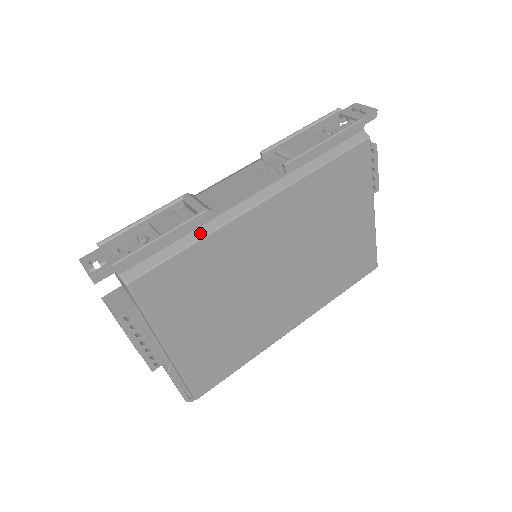
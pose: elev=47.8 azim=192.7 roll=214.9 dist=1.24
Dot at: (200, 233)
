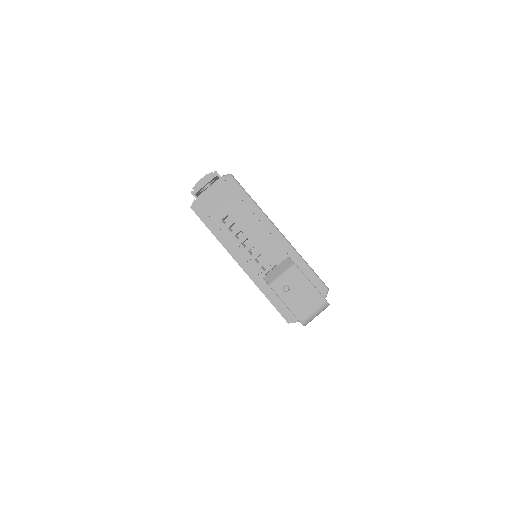
Dot at: occluded
